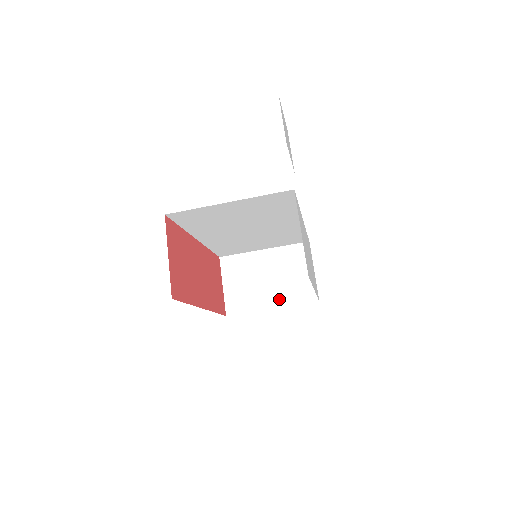
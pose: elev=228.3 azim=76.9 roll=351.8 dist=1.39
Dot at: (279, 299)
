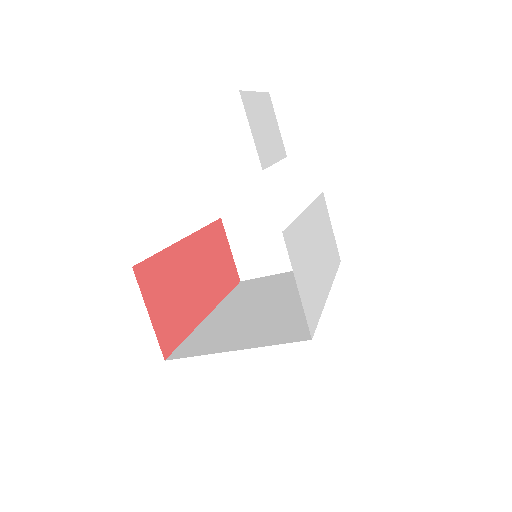
Dot at: occluded
